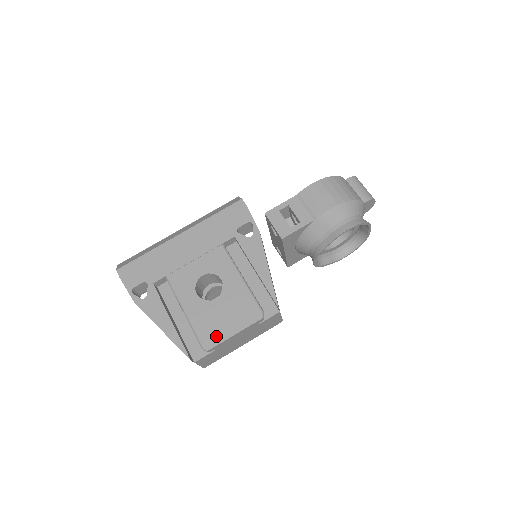
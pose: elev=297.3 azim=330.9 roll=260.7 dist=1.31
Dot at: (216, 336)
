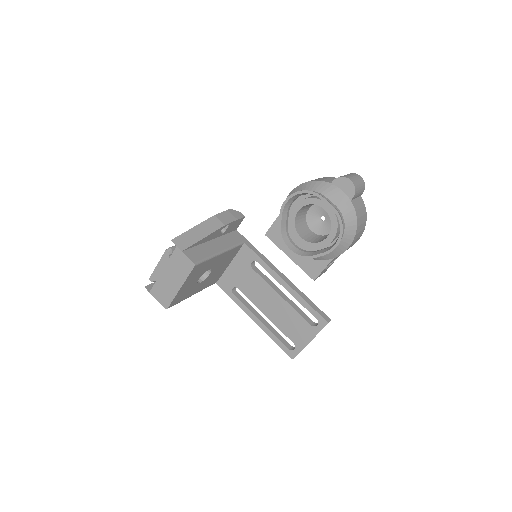
Dot at: occluded
